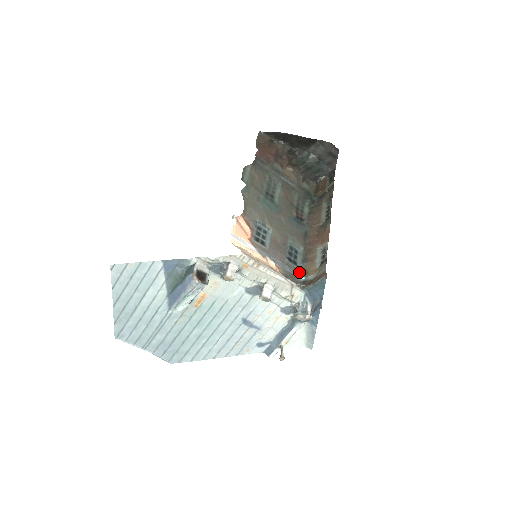
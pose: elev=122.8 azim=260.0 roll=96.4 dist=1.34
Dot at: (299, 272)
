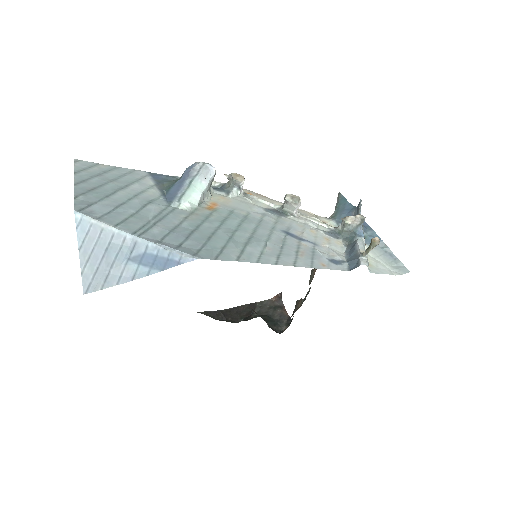
Dot at: occluded
